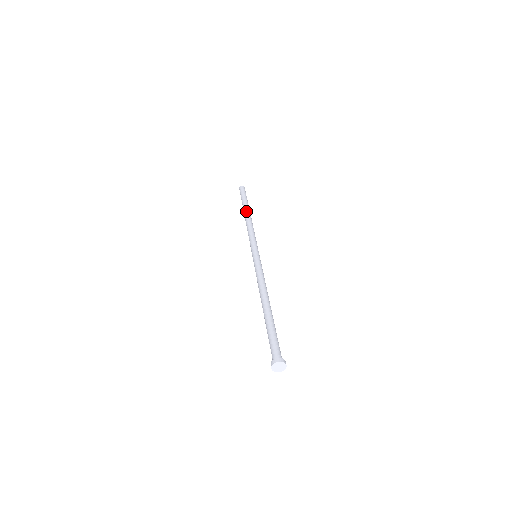
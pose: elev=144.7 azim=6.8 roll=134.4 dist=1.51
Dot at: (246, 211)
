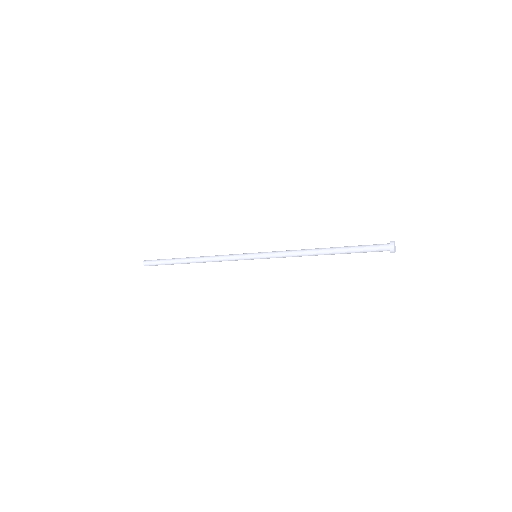
Dot at: (191, 257)
